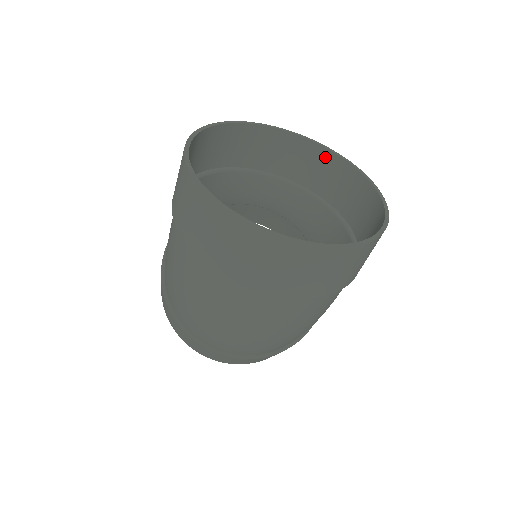
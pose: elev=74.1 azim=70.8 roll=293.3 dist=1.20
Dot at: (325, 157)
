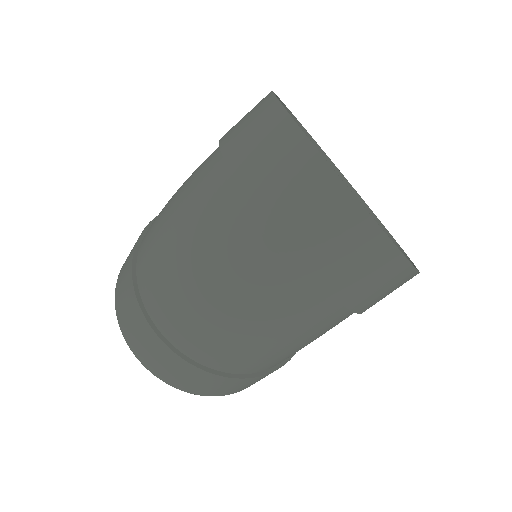
Dot at: occluded
